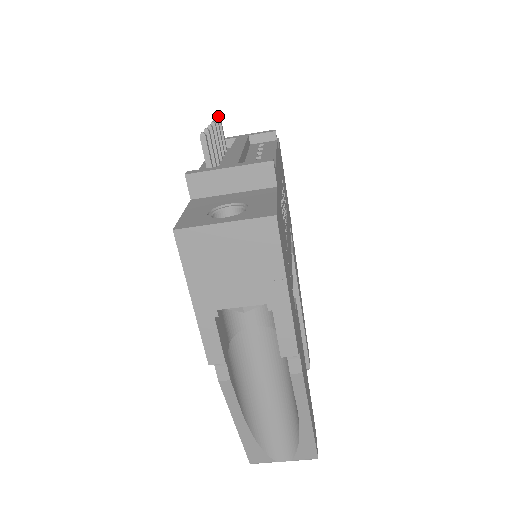
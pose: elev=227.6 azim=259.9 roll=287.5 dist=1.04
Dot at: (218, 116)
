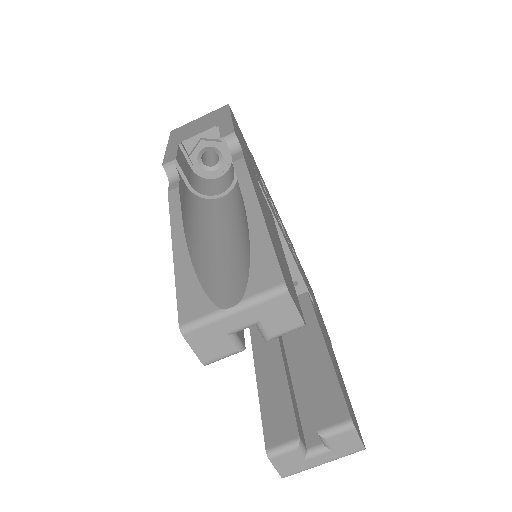
Dot at: occluded
